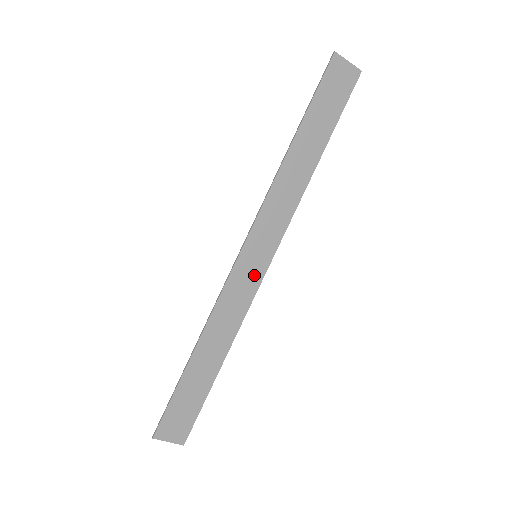
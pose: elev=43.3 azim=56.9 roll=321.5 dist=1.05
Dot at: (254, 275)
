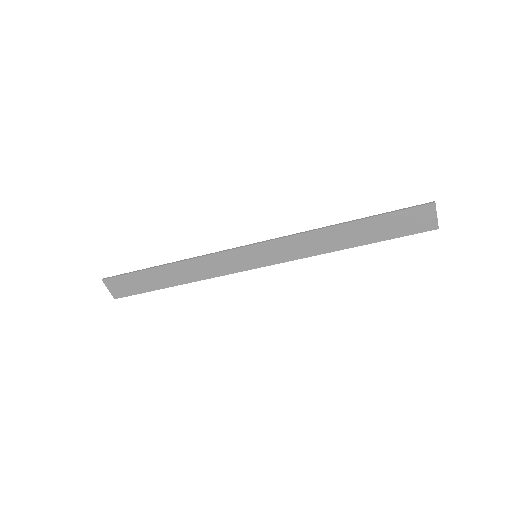
Dot at: (244, 264)
